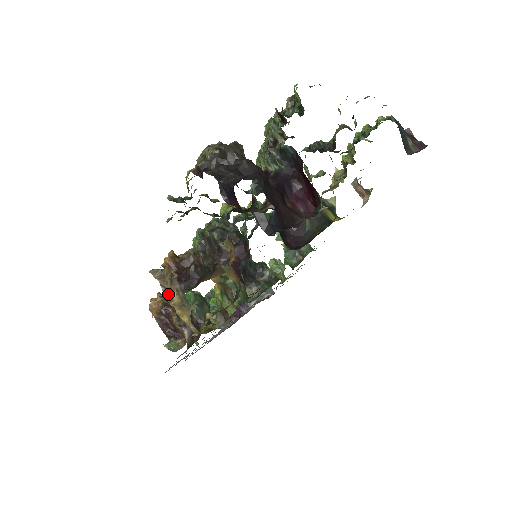
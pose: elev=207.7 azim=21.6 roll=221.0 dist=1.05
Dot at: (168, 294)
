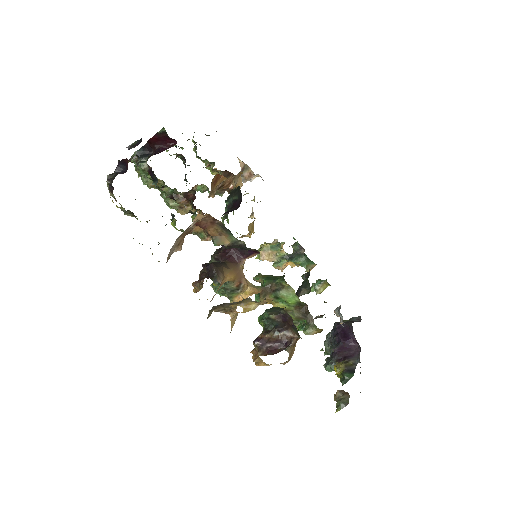
Dot at: (228, 311)
